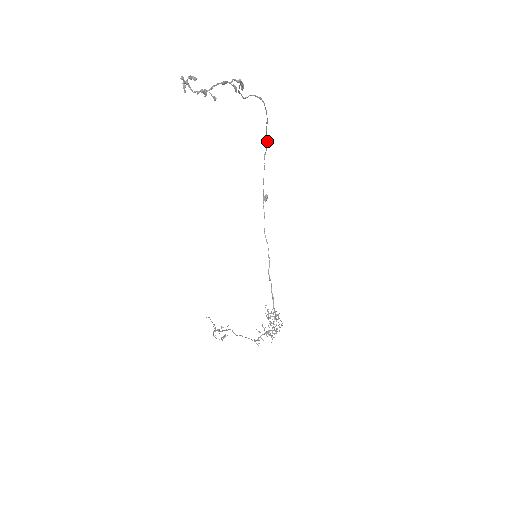
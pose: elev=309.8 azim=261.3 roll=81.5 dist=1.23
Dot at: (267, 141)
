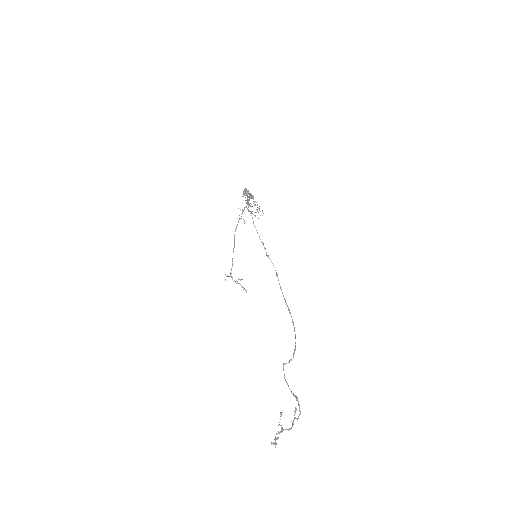
Dot at: (277, 275)
